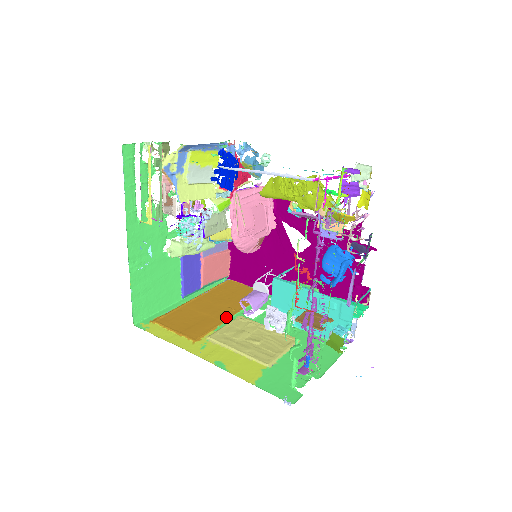
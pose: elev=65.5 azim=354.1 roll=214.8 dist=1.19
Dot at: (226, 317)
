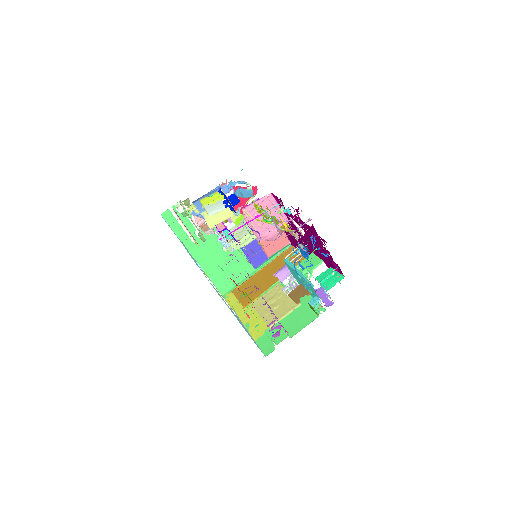
Dot at: (270, 285)
